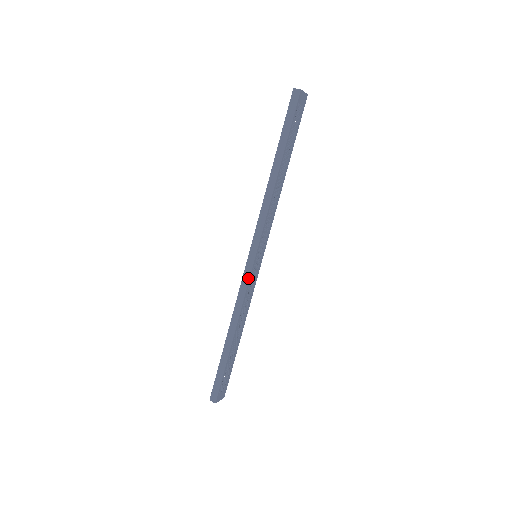
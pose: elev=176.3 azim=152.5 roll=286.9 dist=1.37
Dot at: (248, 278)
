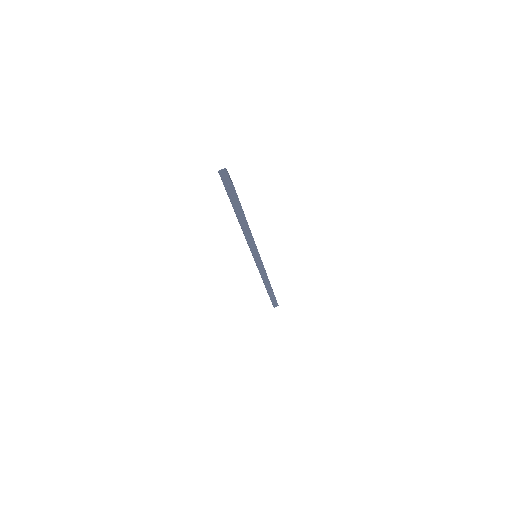
Dot at: (264, 269)
